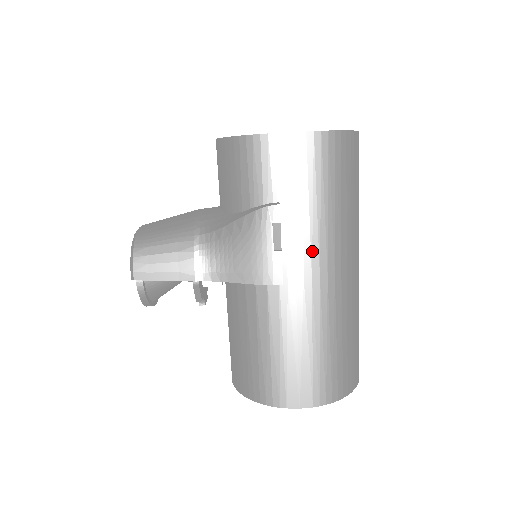
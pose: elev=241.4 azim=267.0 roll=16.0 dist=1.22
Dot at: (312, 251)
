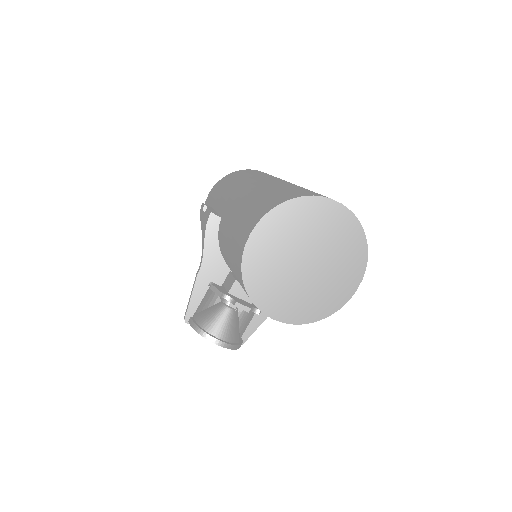
Dot at: (228, 196)
